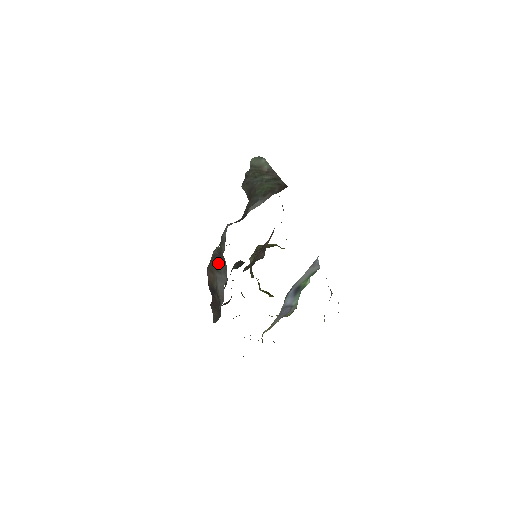
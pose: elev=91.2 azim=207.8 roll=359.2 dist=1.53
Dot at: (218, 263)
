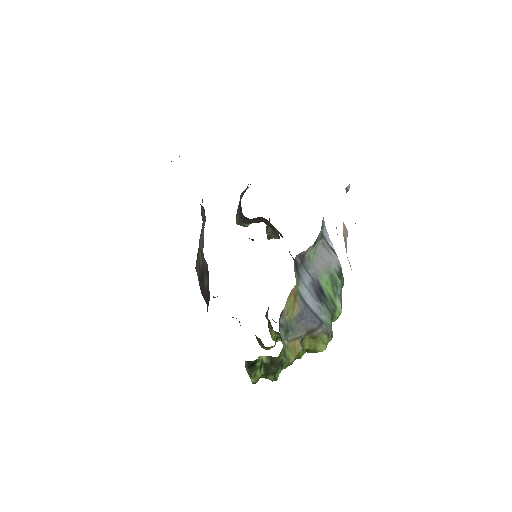
Dot at: occluded
